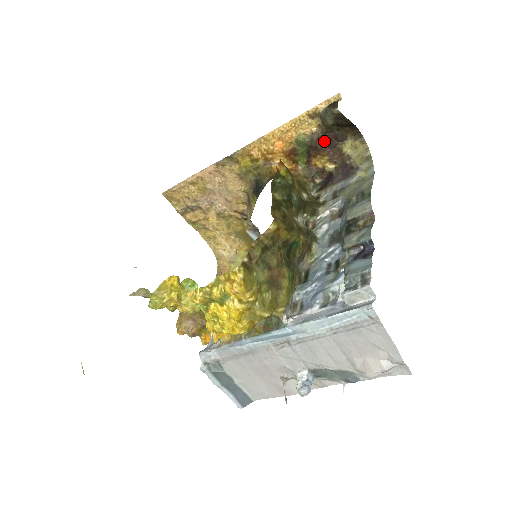
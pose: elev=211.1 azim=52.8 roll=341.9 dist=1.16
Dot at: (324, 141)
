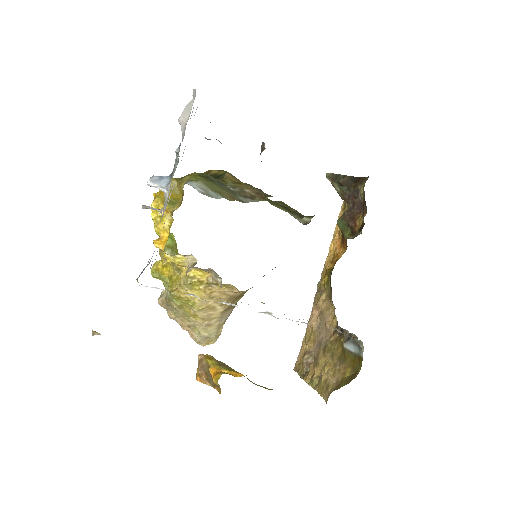
Dot at: (353, 209)
